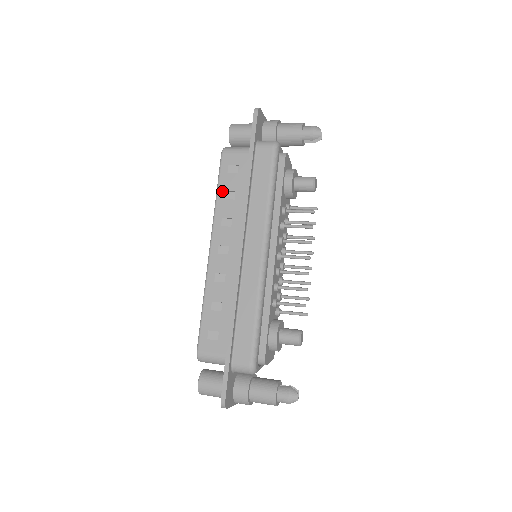
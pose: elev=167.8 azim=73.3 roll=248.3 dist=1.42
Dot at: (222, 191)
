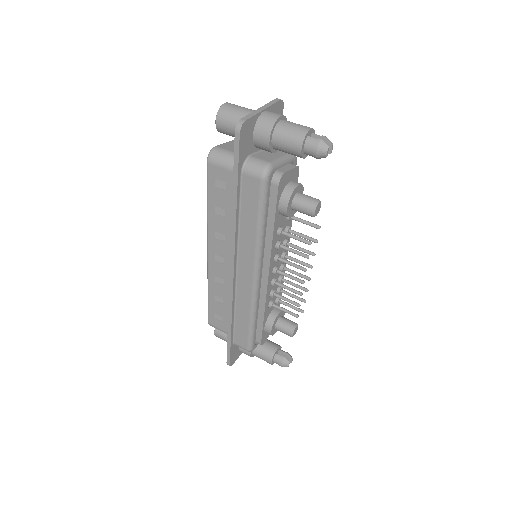
Dot at: (212, 205)
